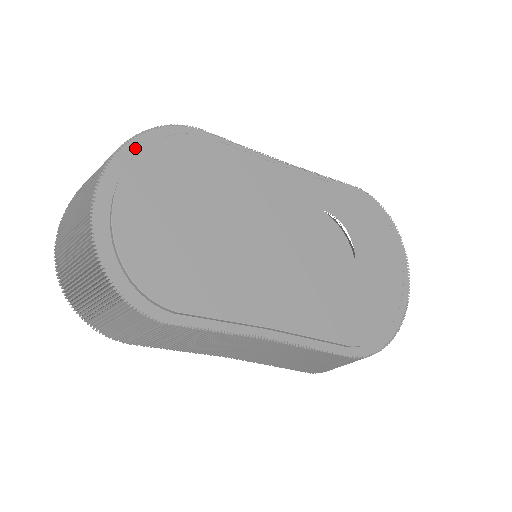
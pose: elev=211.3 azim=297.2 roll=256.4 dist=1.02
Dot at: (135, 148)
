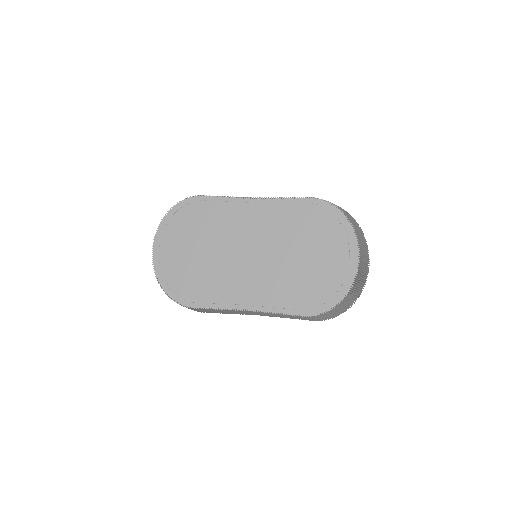
Dot at: (168, 219)
